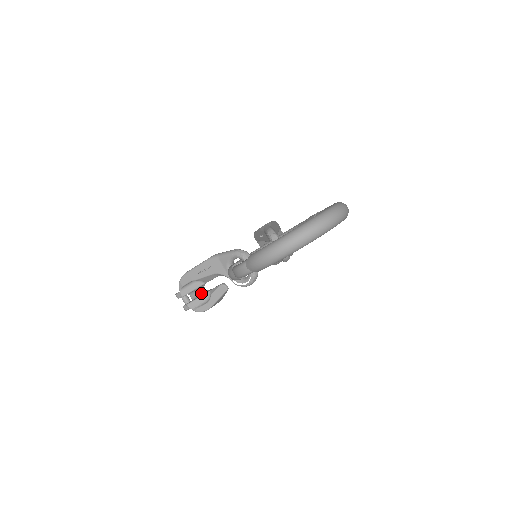
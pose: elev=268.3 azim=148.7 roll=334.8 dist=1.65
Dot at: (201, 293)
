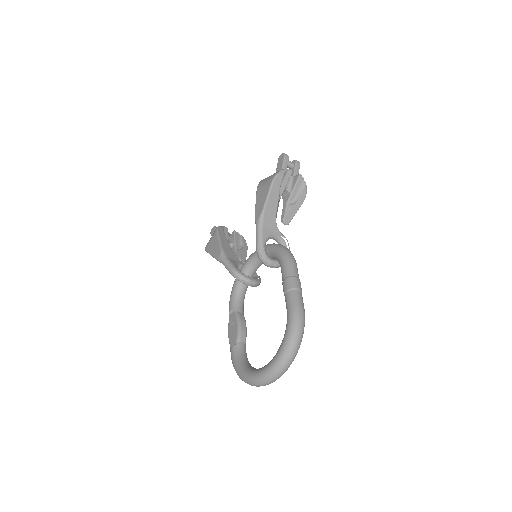
Dot at: occluded
